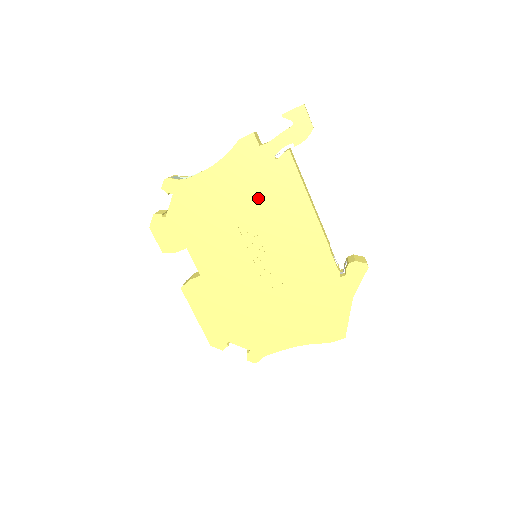
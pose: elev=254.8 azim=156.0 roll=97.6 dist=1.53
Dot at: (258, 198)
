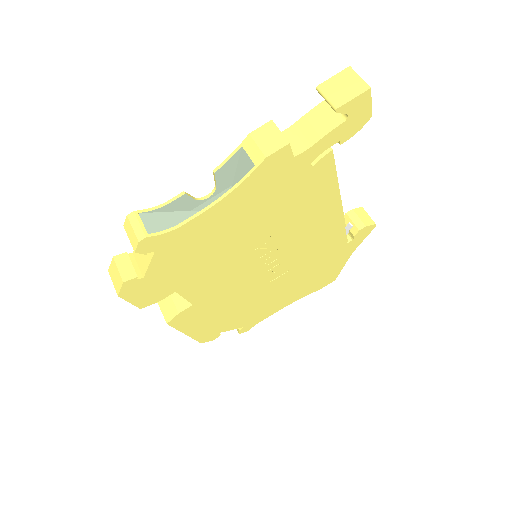
Dot at: (278, 213)
